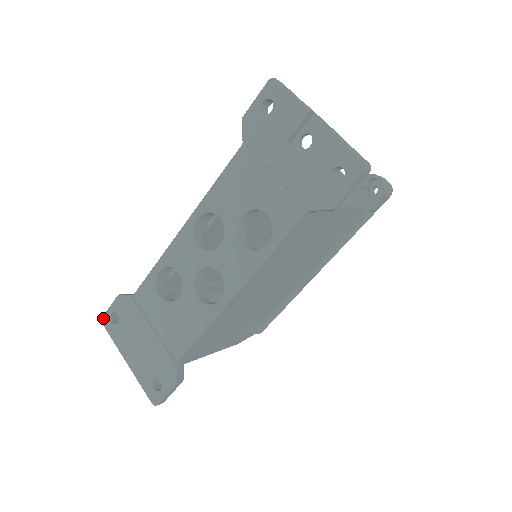
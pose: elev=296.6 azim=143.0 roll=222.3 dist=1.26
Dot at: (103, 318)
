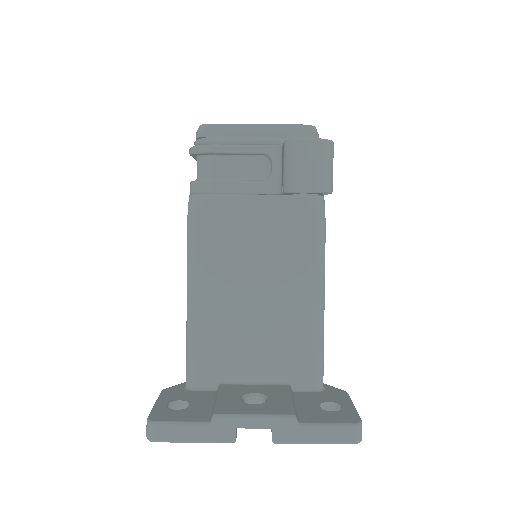
Dot at: occluded
